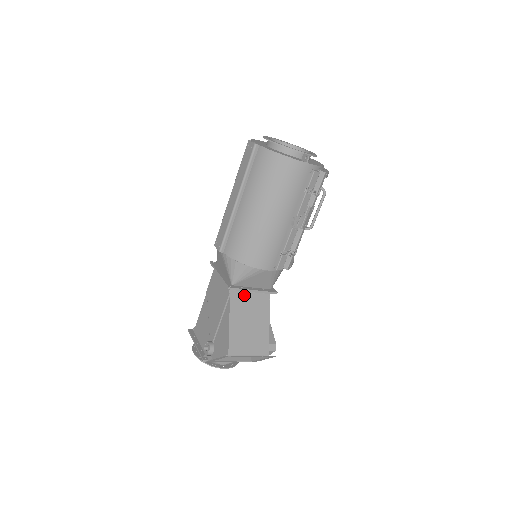
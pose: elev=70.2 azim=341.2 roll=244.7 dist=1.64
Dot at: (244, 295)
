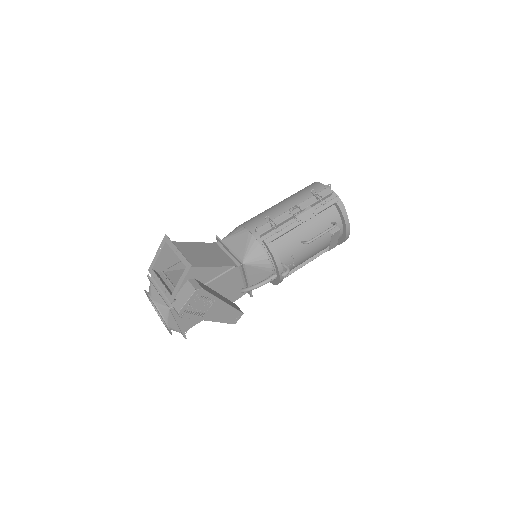
Dot at: (221, 251)
